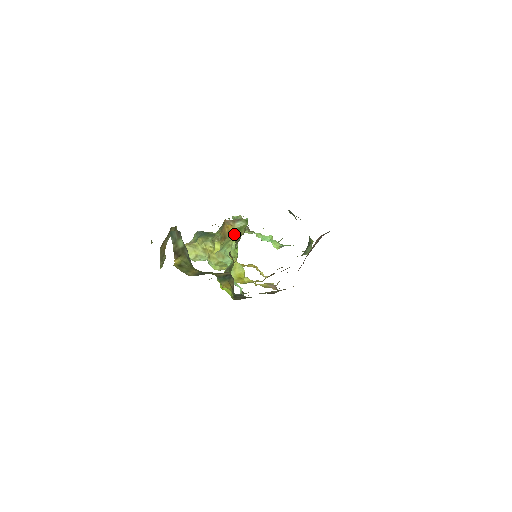
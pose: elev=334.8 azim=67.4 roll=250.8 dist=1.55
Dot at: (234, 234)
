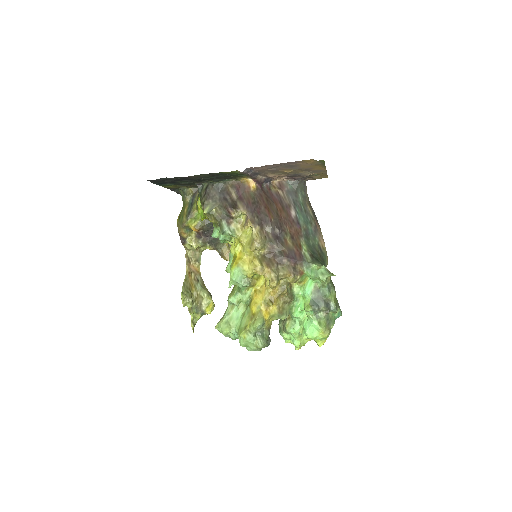
Dot at: occluded
